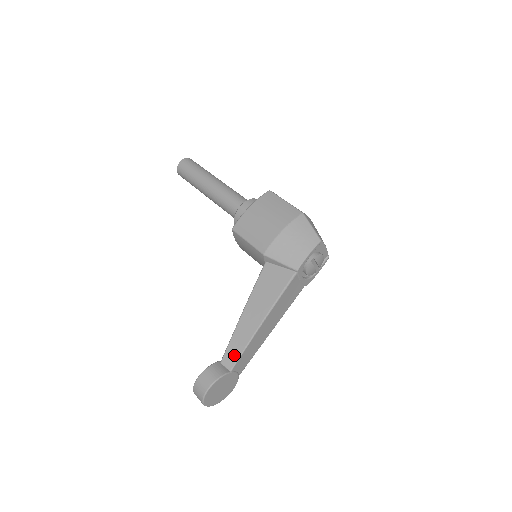
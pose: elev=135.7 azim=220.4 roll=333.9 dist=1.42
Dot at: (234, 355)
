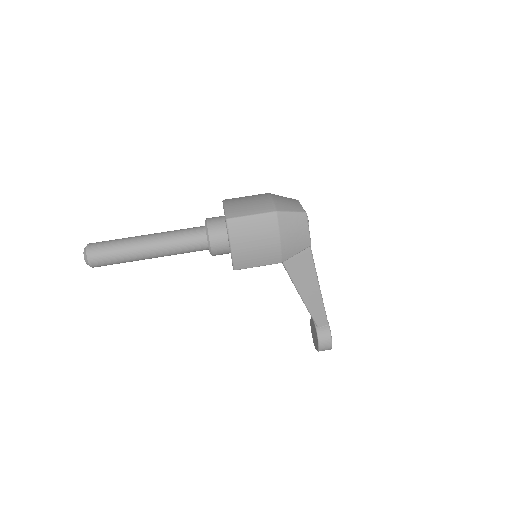
Dot at: (322, 318)
